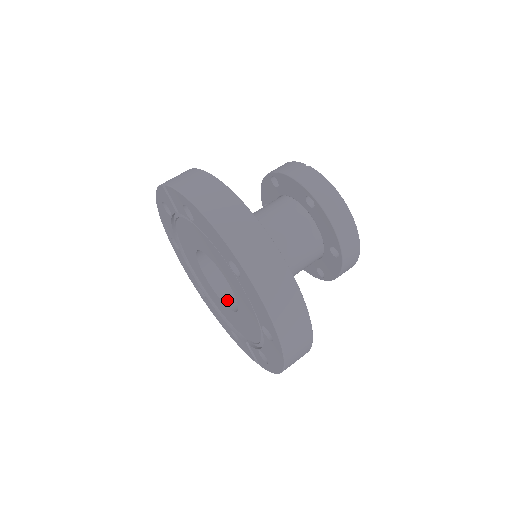
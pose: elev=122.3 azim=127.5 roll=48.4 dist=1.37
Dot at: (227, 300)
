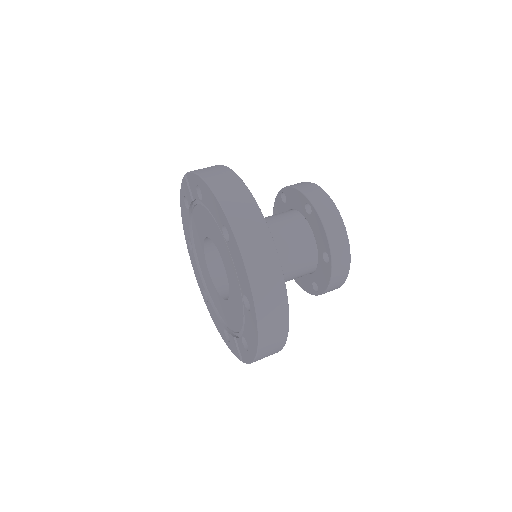
Dot at: (224, 294)
